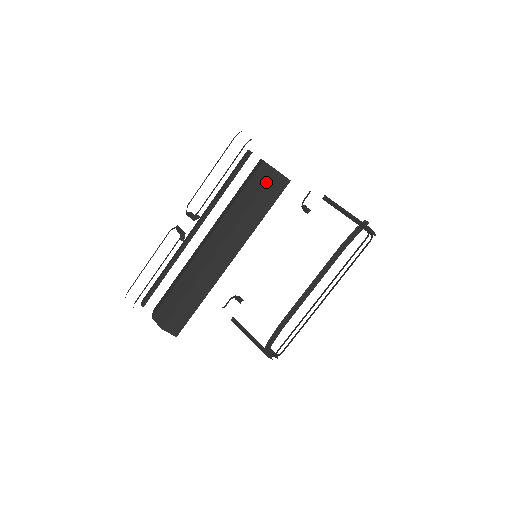
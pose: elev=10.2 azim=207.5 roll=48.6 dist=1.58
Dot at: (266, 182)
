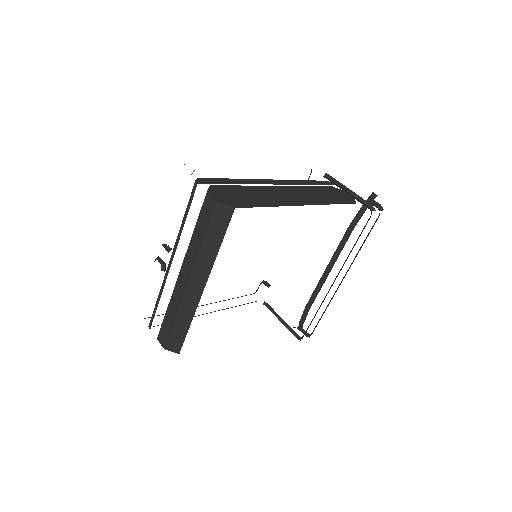
Dot at: (211, 214)
